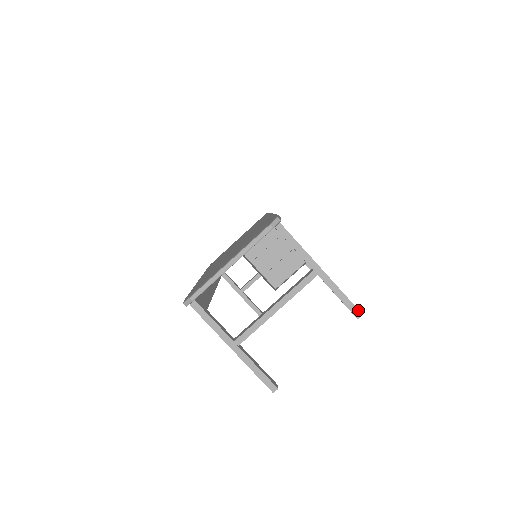
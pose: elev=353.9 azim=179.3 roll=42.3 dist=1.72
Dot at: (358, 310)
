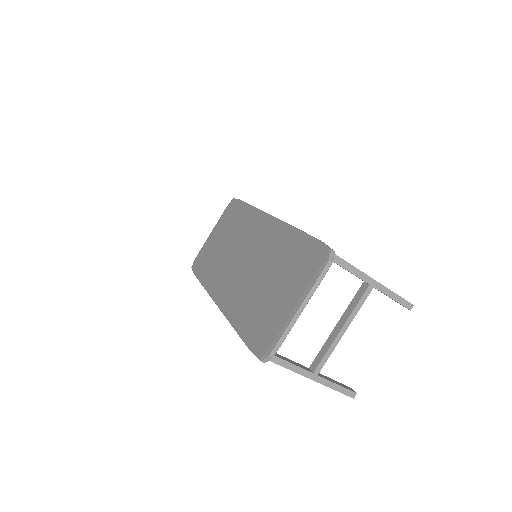
Dot at: (410, 303)
